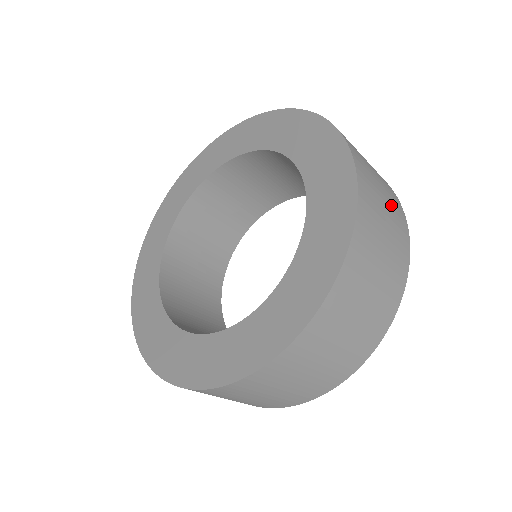
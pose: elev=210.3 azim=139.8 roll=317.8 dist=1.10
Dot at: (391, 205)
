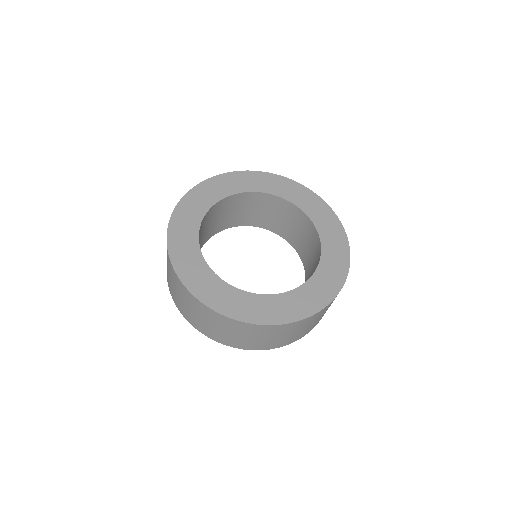
Dot at: occluded
